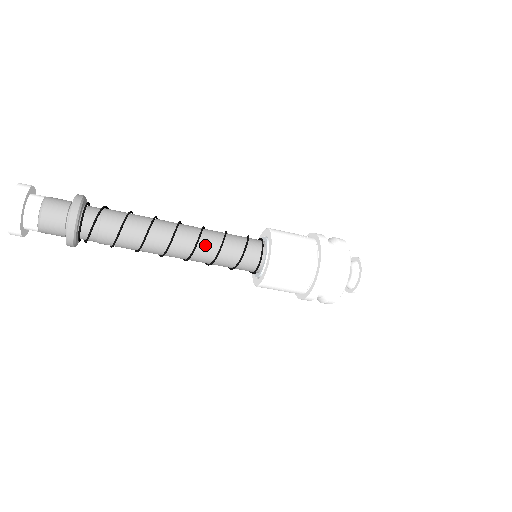
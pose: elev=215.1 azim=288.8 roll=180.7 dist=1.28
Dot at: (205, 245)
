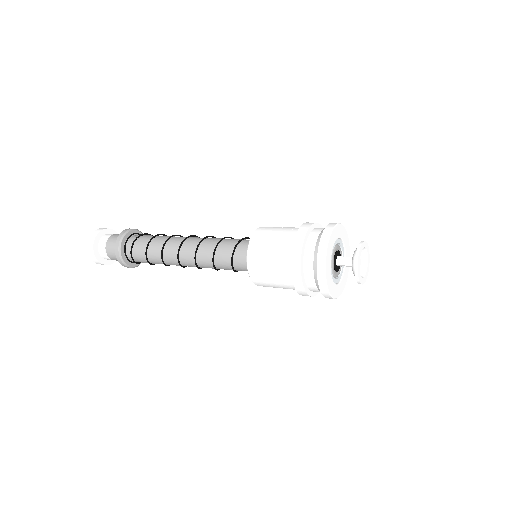
Dot at: (203, 253)
